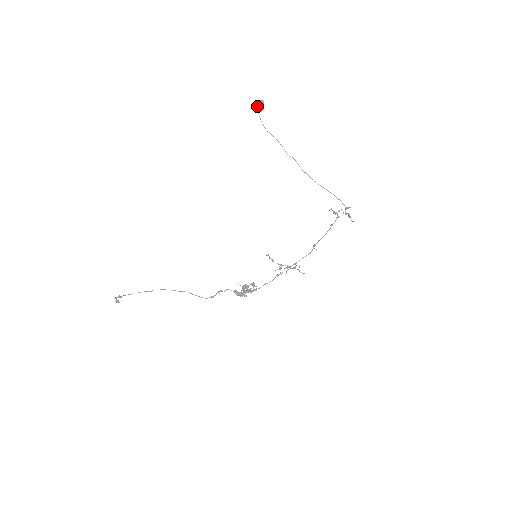
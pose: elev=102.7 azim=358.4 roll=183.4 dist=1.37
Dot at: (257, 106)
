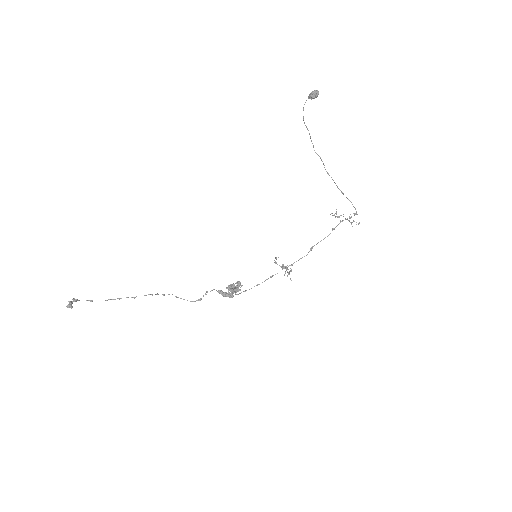
Dot at: (310, 96)
